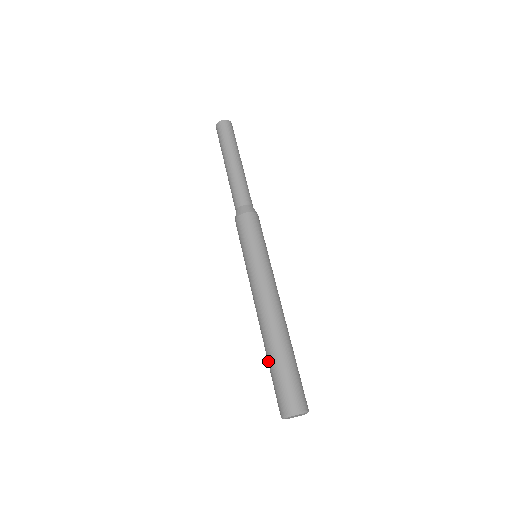
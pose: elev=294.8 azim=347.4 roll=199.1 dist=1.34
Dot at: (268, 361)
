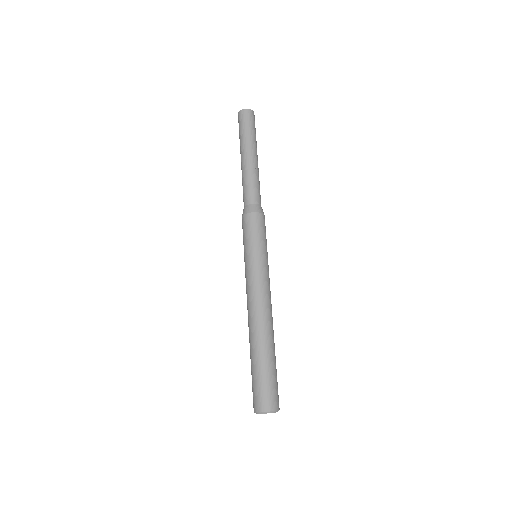
Dot at: occluded
